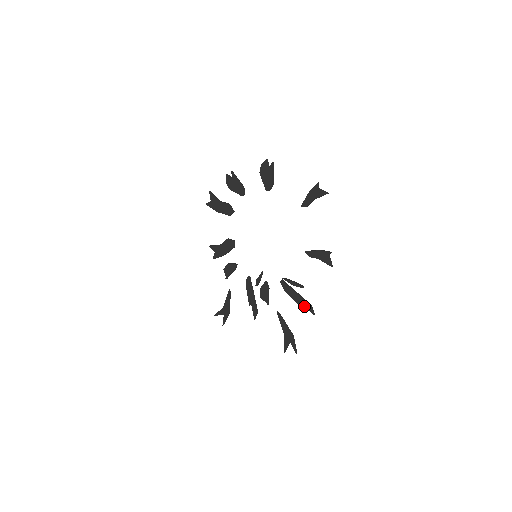
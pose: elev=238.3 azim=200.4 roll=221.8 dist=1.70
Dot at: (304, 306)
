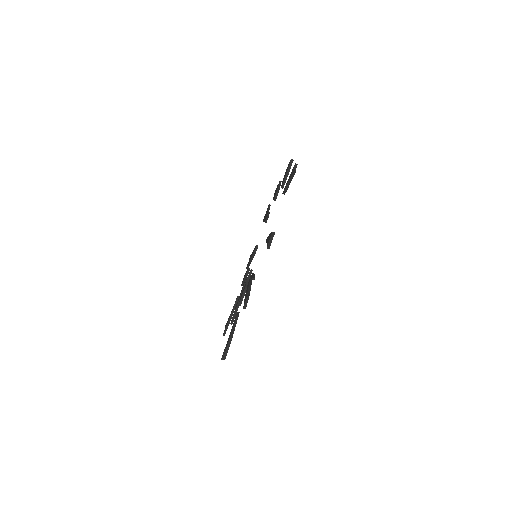
Dot at: (245, 299)
